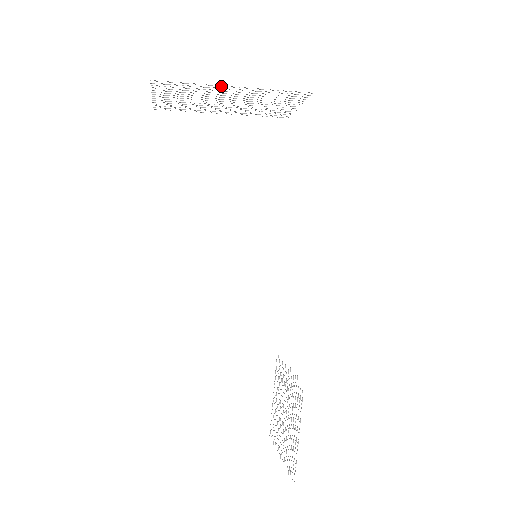
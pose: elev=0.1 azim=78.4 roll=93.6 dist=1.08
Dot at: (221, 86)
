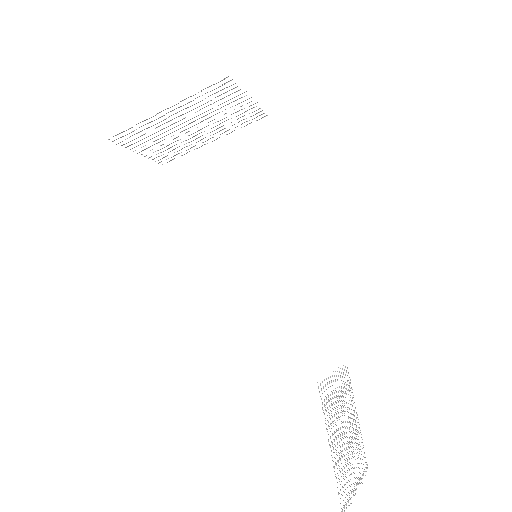
Dot at: occluded
